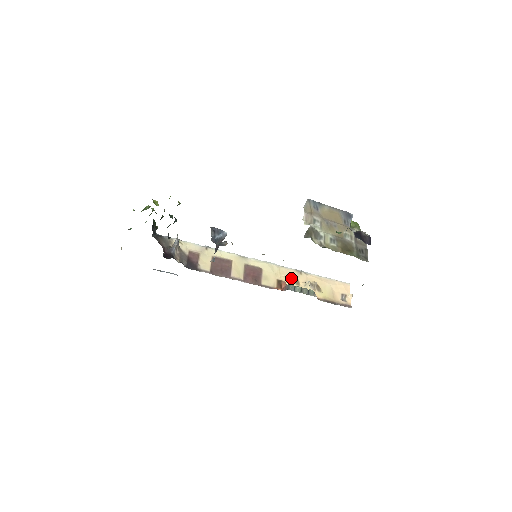
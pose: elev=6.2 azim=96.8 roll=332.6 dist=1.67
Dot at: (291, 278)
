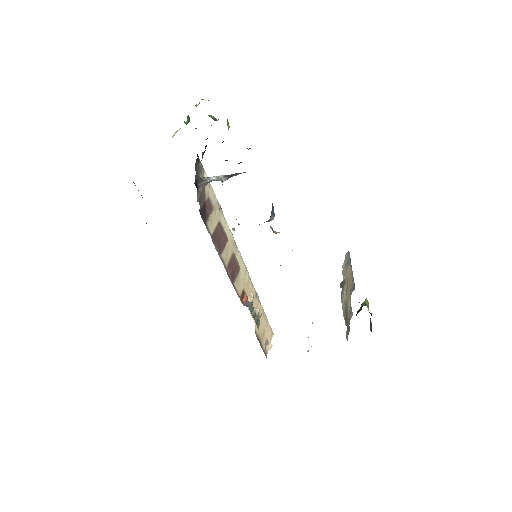
Dot at: (252, 296)
